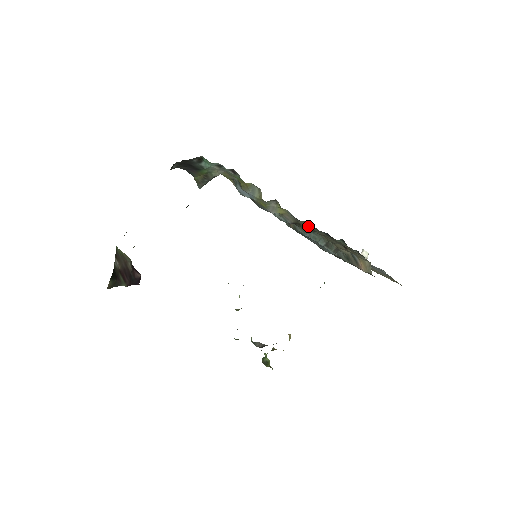
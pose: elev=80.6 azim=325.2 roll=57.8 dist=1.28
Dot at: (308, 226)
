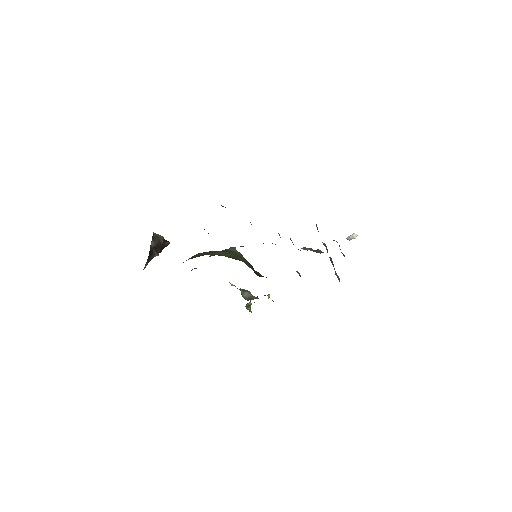
Dot at: (300, 250)
